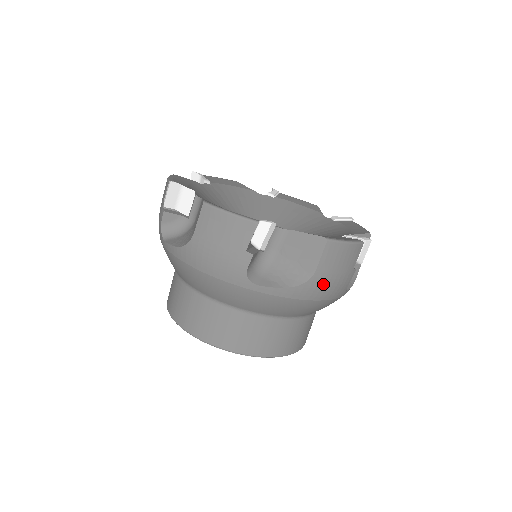
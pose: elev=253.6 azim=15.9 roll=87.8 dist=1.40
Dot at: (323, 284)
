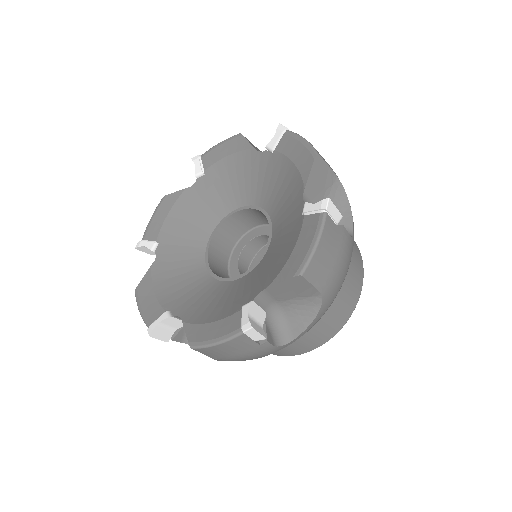
Dot at: (235, 360)
